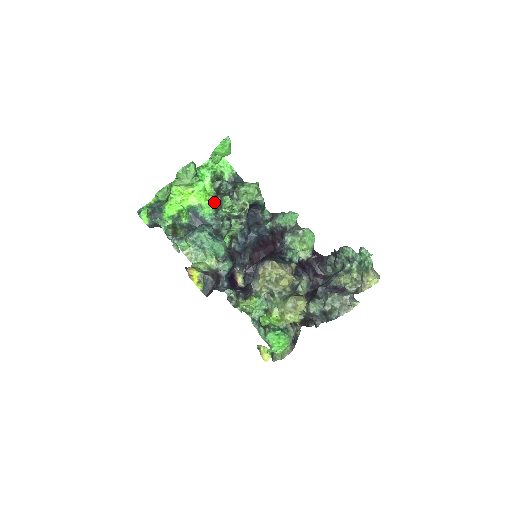
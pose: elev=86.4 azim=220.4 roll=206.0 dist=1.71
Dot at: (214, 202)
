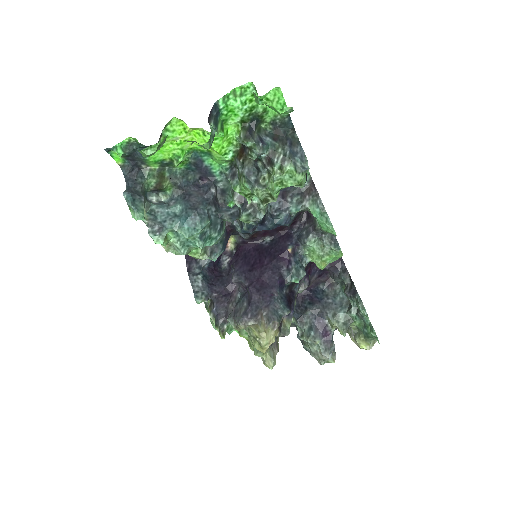
Dot at: (232, 158)
